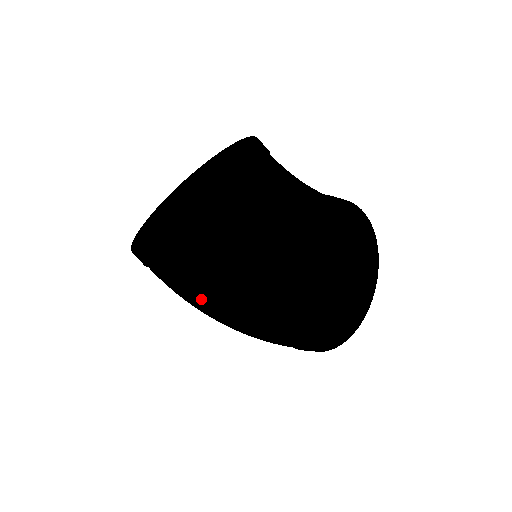
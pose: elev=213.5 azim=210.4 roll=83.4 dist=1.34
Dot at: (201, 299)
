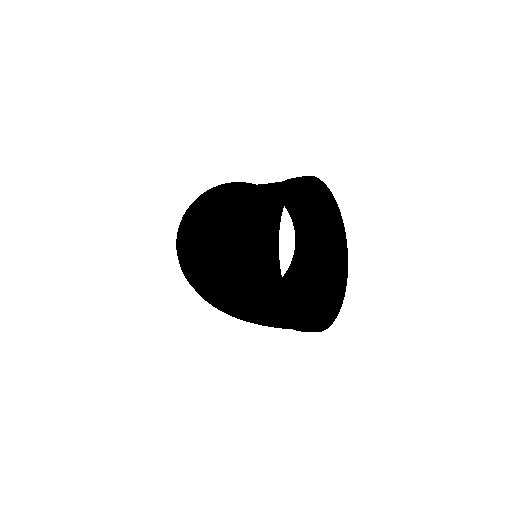
Dot at: (194, 282)
